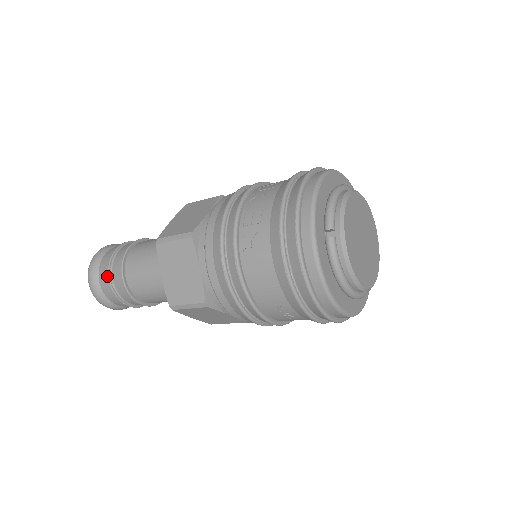
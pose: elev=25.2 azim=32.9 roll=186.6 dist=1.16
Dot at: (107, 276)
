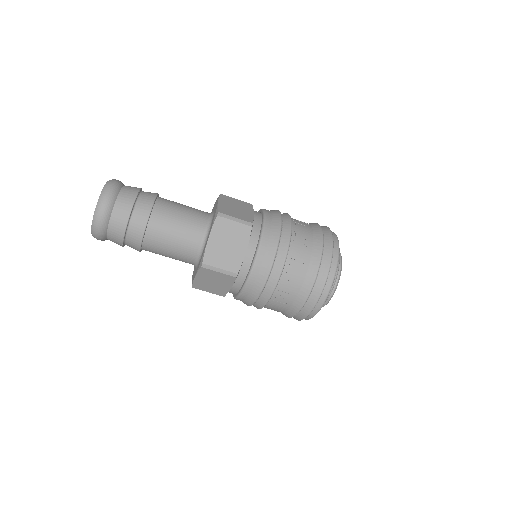
Dot at: (121, 239)
